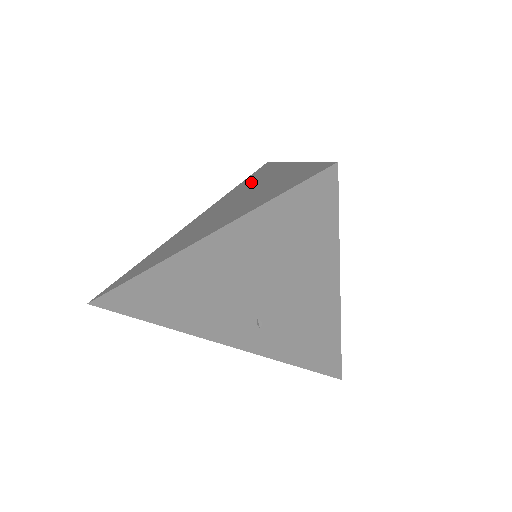
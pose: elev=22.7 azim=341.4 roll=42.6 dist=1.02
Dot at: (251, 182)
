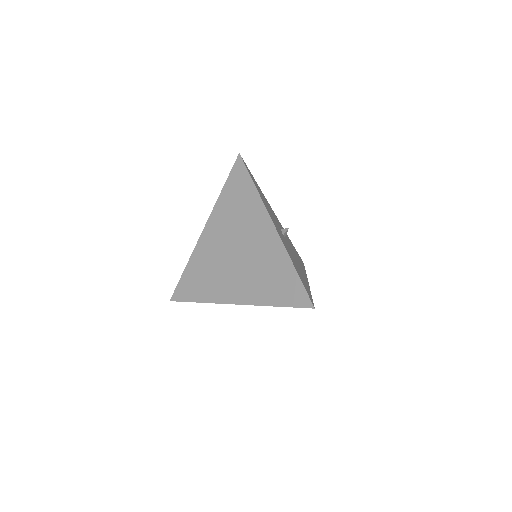
Dot at: (242, 211)
